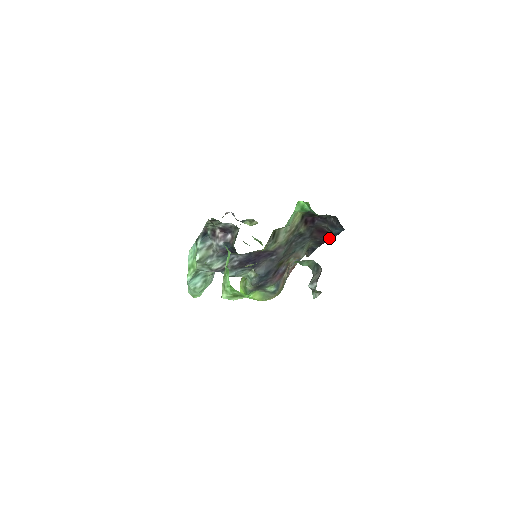
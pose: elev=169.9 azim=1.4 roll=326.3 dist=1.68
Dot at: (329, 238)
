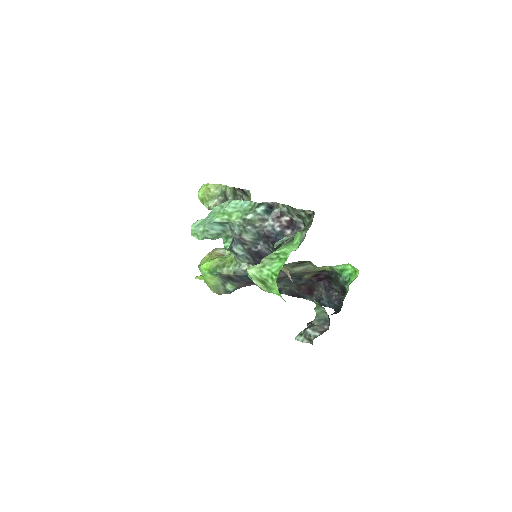
Dot at: occluded
